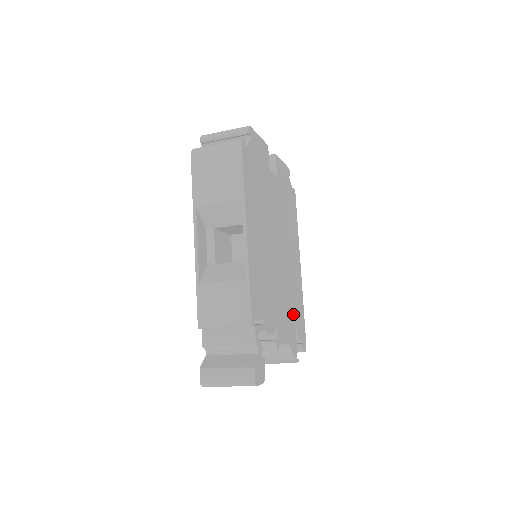
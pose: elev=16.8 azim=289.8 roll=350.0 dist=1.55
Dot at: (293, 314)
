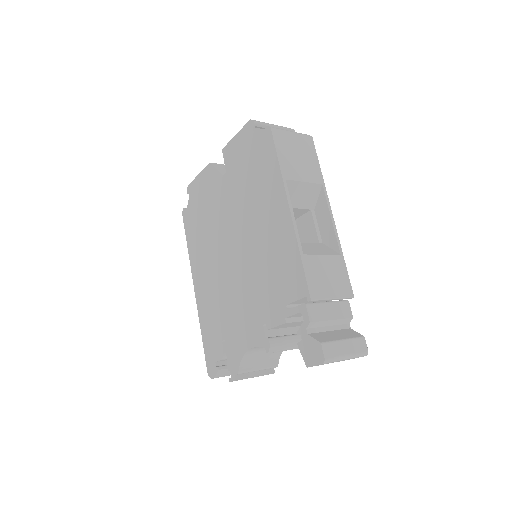
Dot at: occluded
